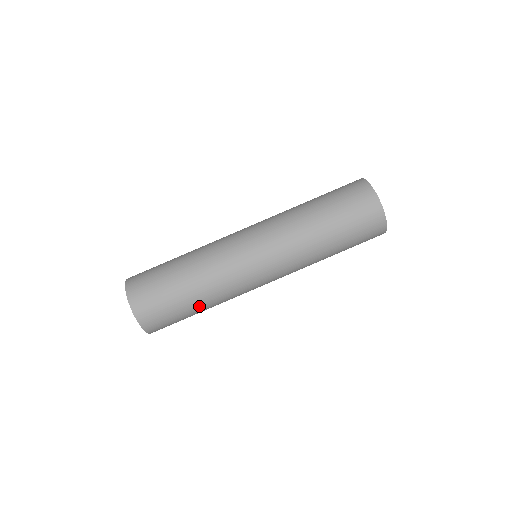
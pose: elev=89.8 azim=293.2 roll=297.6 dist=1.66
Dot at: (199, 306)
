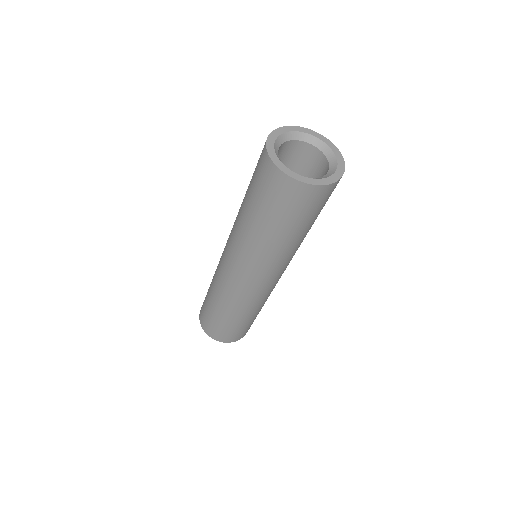
Dot at: (246, 318)
